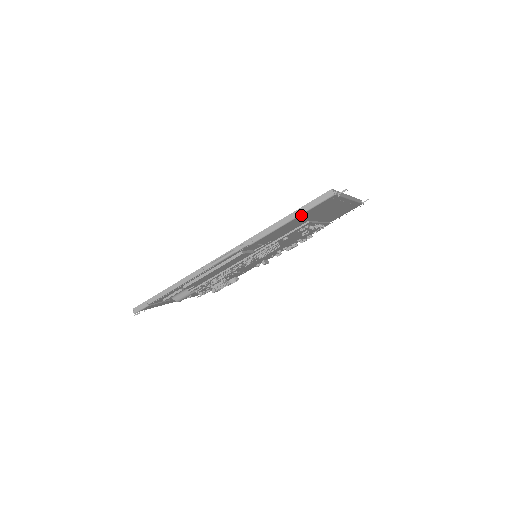
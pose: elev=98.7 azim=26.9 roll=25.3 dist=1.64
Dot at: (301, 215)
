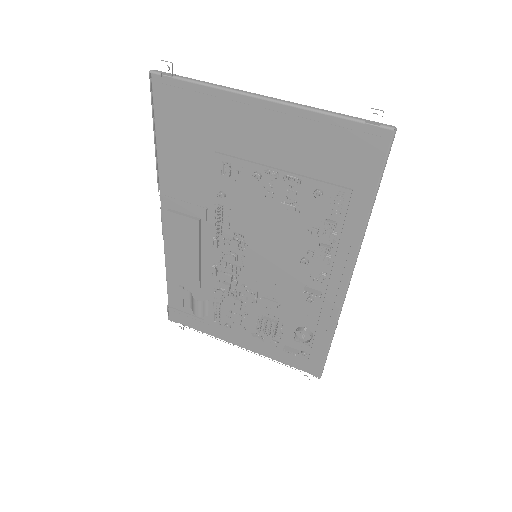
Dot at: (165, 128)
